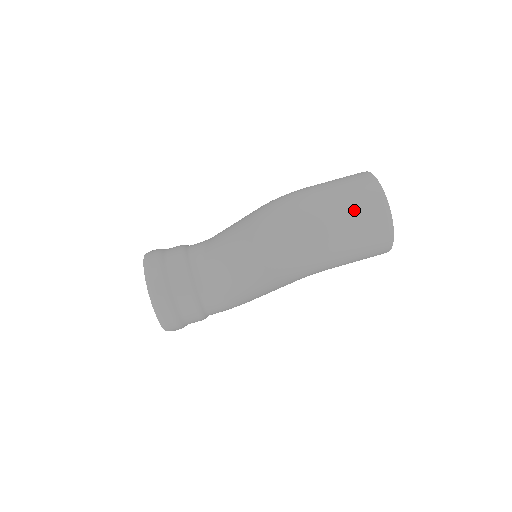
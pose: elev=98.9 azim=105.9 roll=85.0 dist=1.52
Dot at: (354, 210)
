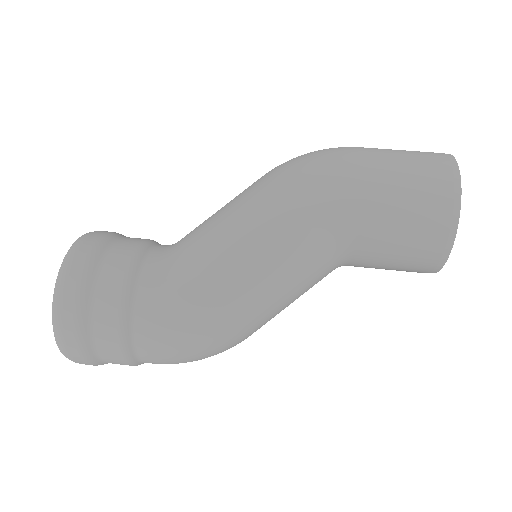
Dot at: occluded
